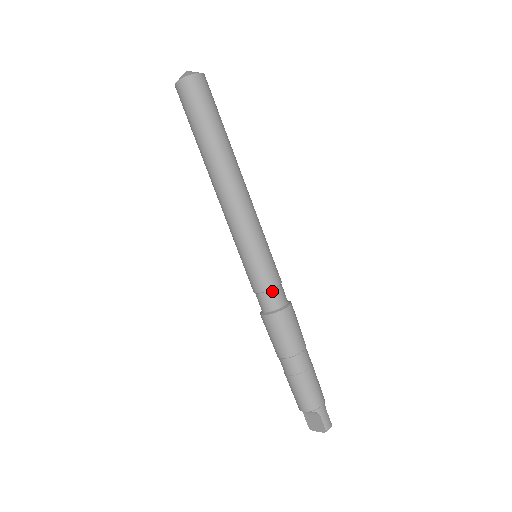
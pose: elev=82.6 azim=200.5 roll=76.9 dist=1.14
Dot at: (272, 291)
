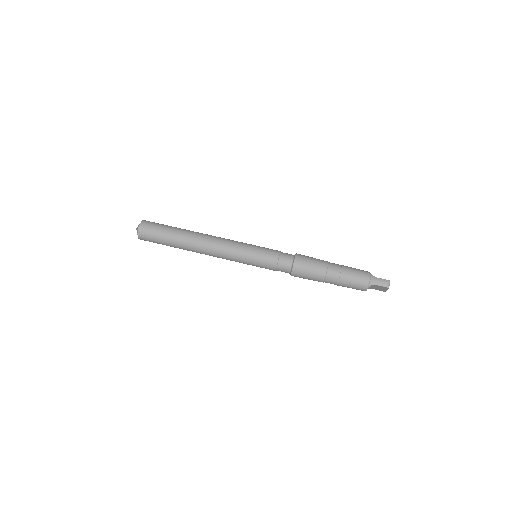
Dot at: (279, 264)
